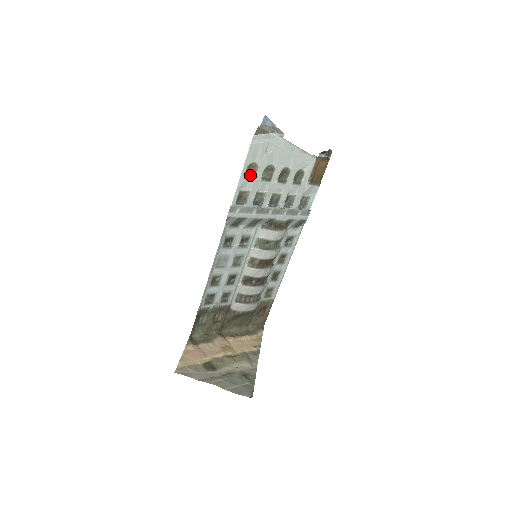
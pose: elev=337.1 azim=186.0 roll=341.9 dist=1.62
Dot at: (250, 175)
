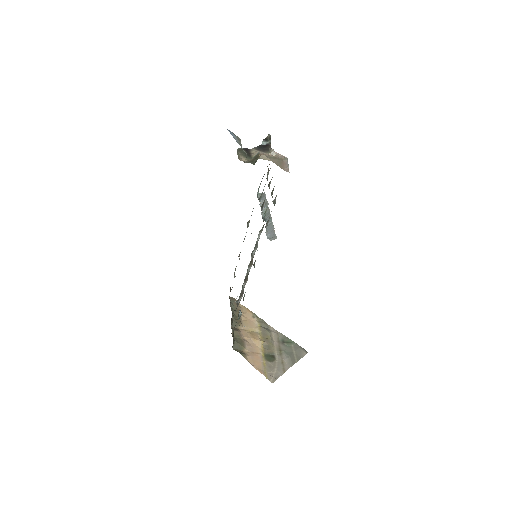
Dot at: (273, 203)
